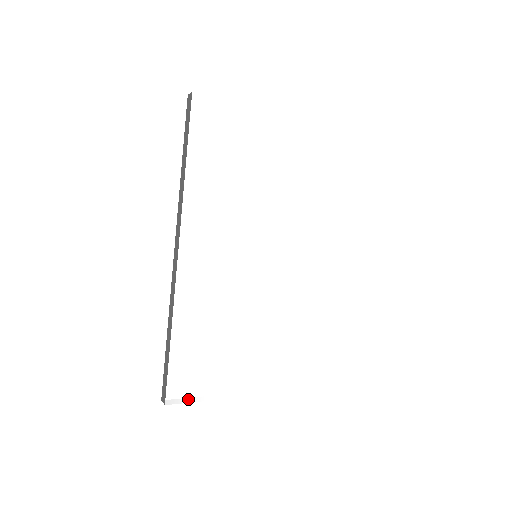
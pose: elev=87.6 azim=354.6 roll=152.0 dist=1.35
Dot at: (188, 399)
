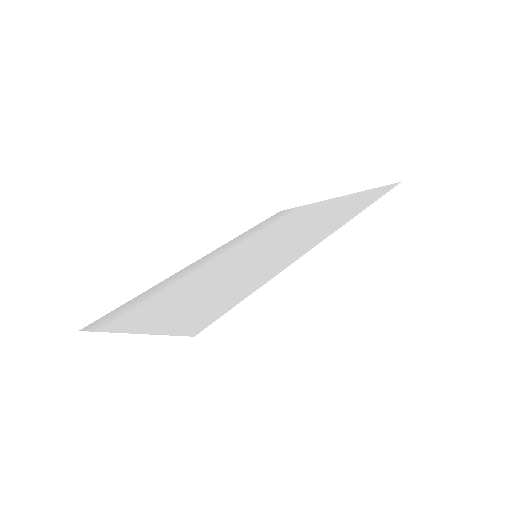
Dot at: (94, 329)
